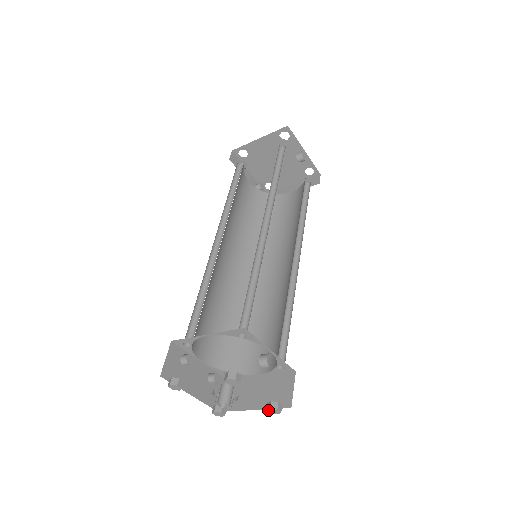
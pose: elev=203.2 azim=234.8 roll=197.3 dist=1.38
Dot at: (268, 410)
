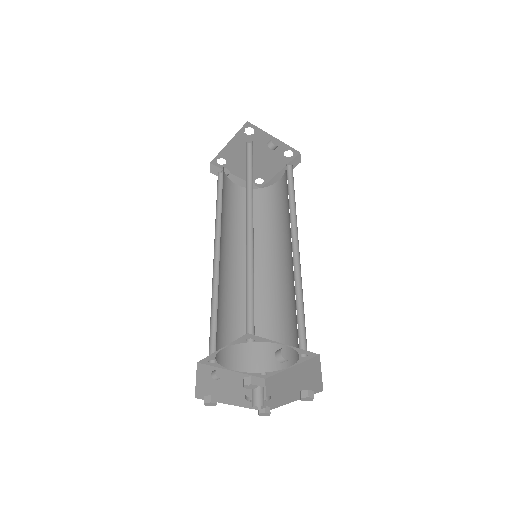
Dot at: (301, 399)
